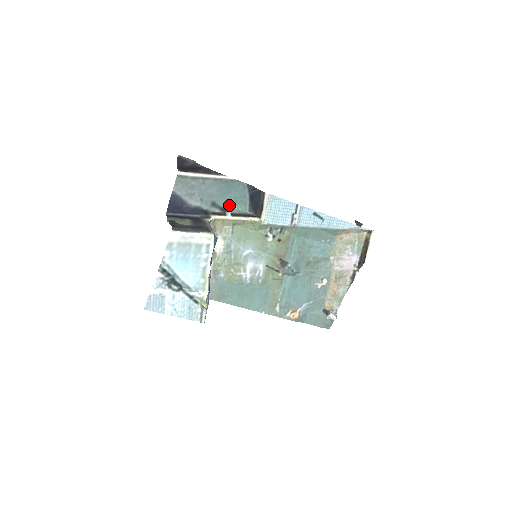
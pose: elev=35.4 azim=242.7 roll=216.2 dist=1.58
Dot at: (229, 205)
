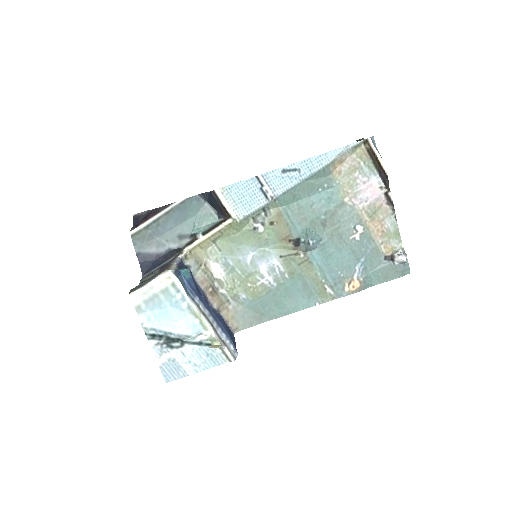
Dot at: (196, 227)
